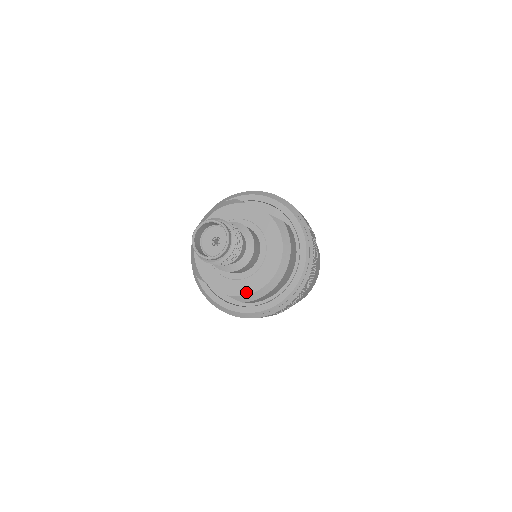
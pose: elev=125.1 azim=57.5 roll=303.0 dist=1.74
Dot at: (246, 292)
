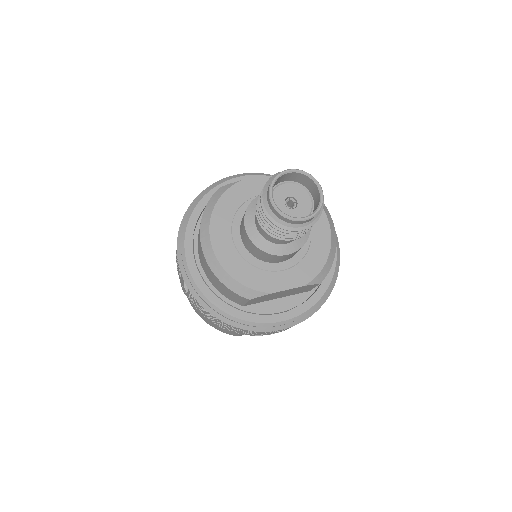
Dot at: (319, 266)
